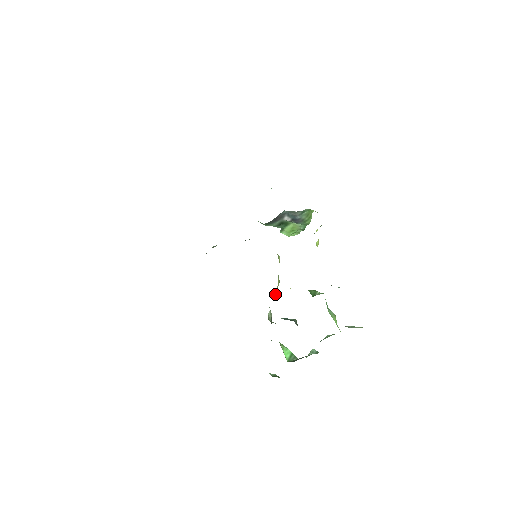
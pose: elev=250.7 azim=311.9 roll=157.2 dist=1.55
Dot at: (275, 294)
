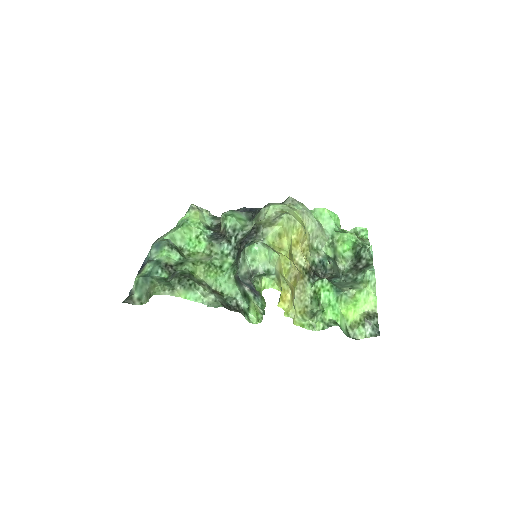
Dot at: (304, 236)
